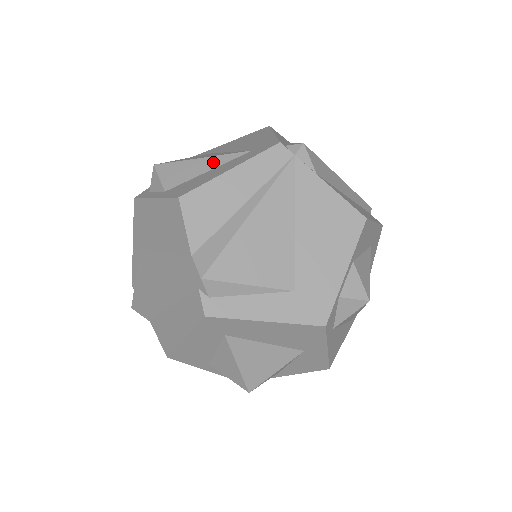
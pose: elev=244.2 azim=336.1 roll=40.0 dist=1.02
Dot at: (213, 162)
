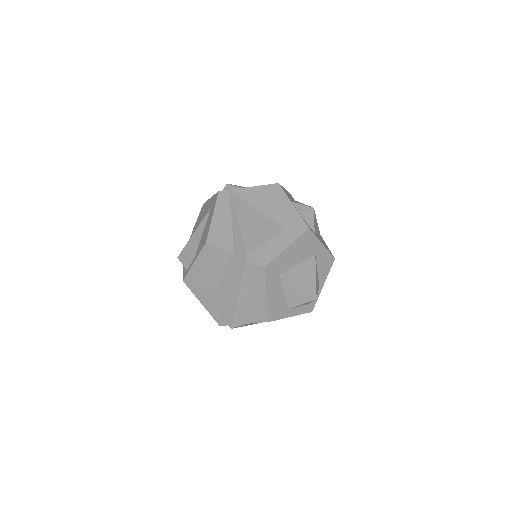
Dot at: (201, 227)
